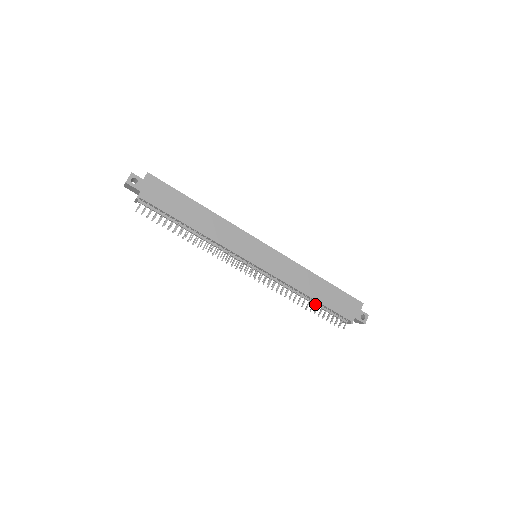
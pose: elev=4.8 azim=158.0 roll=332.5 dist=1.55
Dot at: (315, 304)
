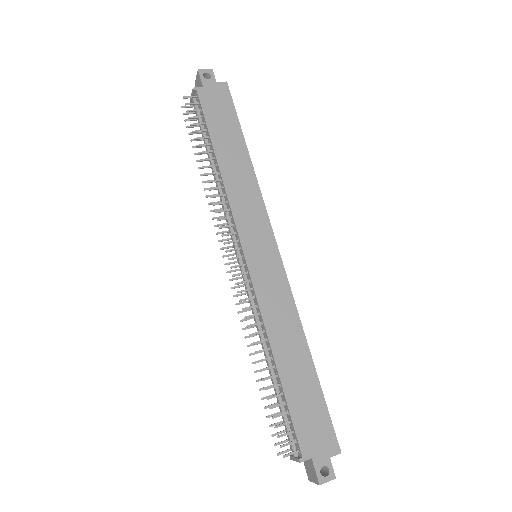
Dot at: (274, 383)
